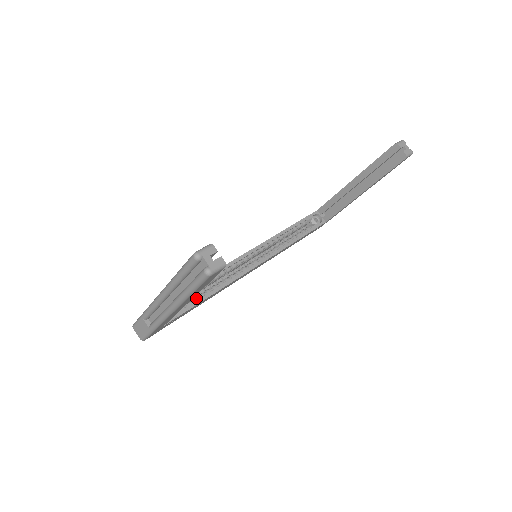
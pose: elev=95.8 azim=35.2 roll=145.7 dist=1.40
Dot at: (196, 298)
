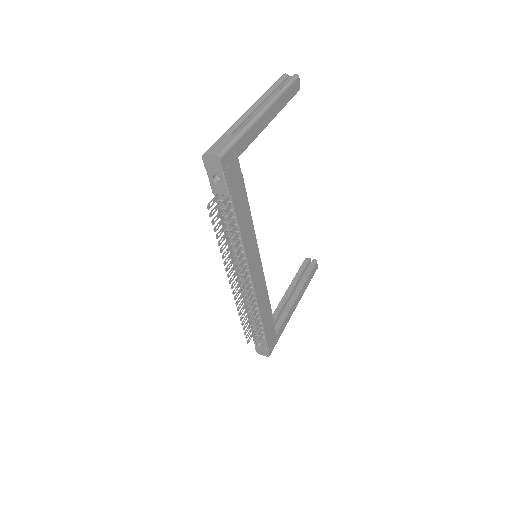
Dot at: occluded
